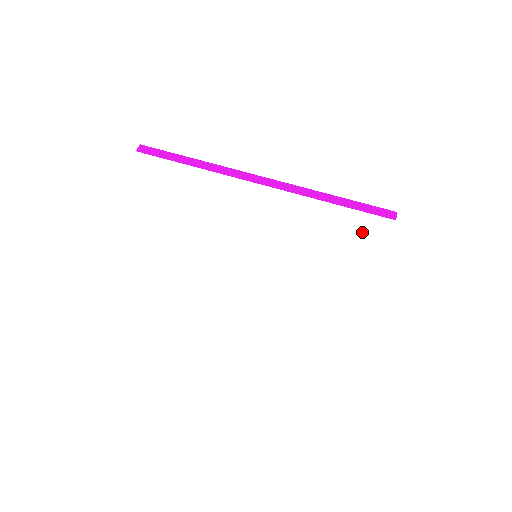
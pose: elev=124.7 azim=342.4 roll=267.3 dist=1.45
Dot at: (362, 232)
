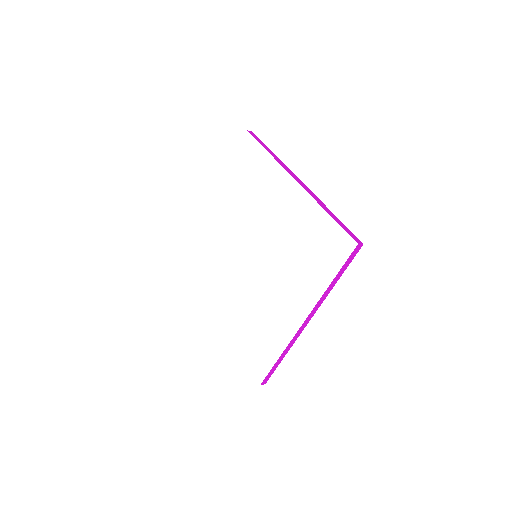
Dot at: (332, 249)
